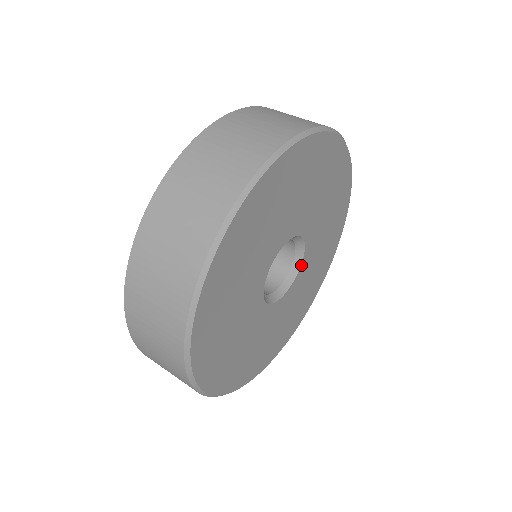
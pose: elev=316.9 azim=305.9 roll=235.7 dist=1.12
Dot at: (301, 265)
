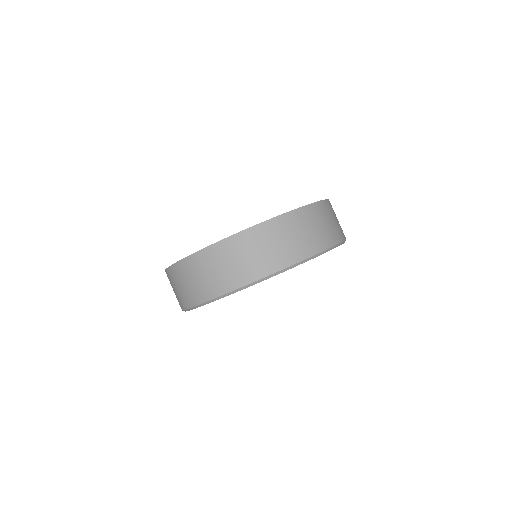
Dot at: occluded
